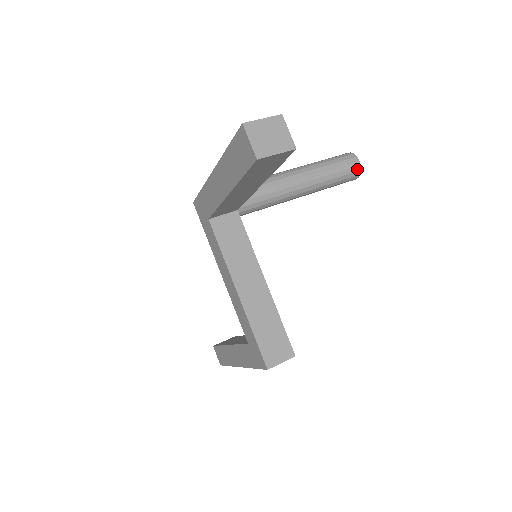
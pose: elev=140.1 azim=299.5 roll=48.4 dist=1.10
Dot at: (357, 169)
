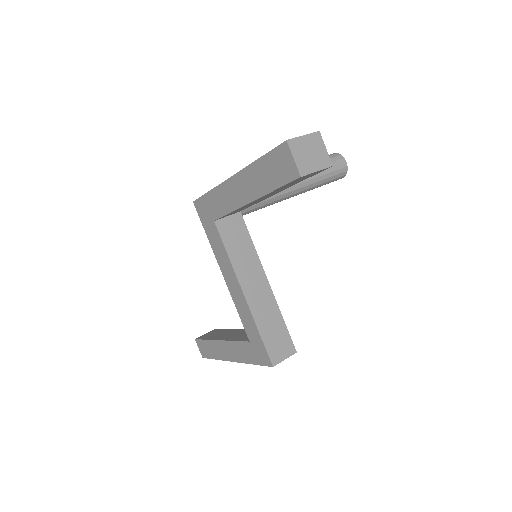
Dot at: (344, 170)
